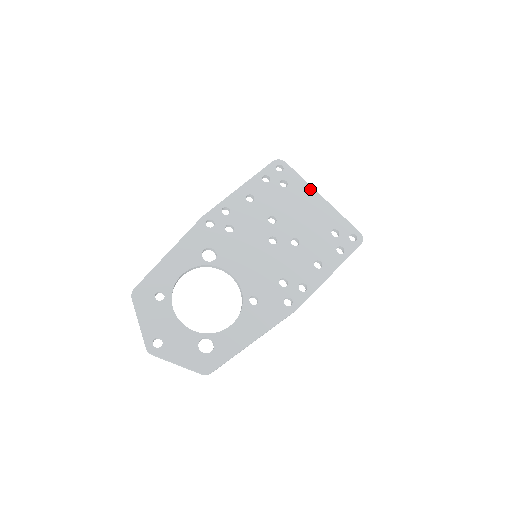
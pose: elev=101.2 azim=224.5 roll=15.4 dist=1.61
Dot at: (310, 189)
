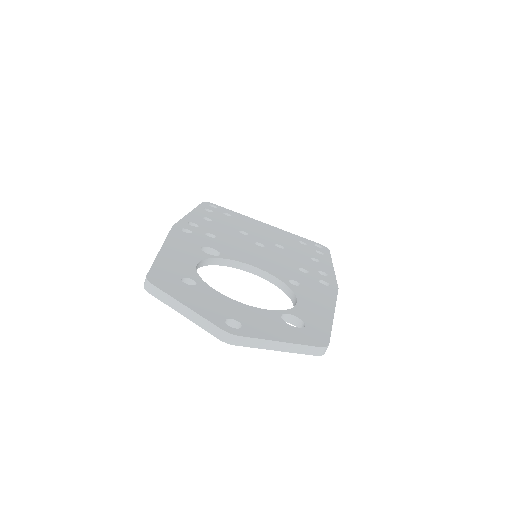
Dot at: (252, 219)
